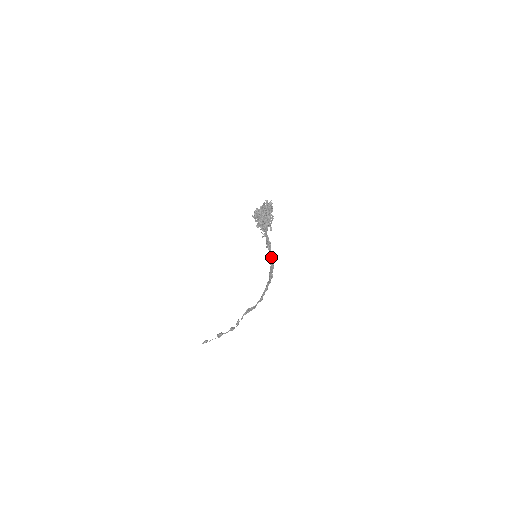
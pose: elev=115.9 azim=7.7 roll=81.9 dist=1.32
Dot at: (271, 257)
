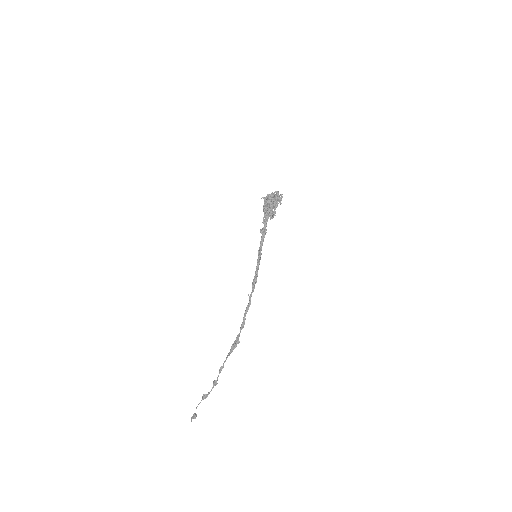
Dot at: (261, 248)
